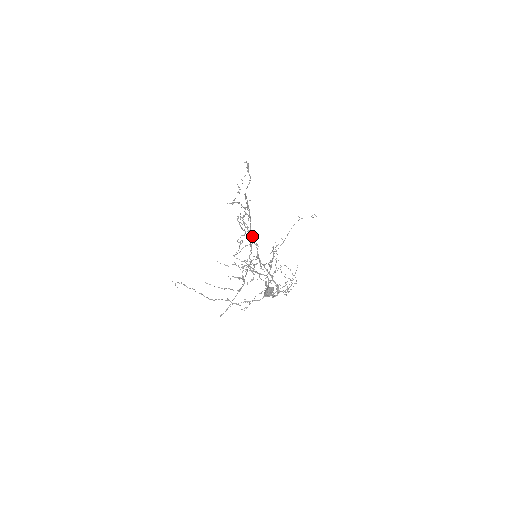
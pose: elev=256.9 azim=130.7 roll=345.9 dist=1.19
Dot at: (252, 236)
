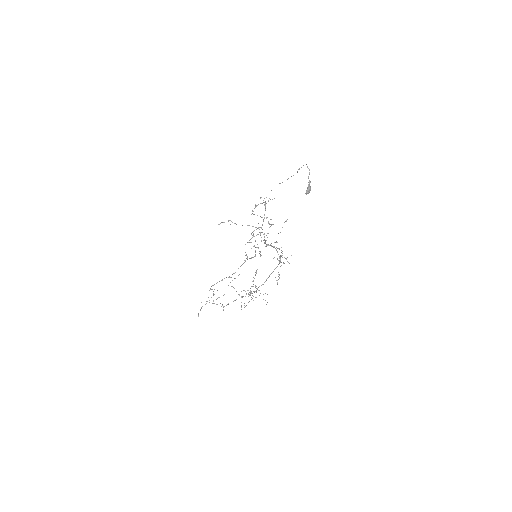
Dot at: occluded
